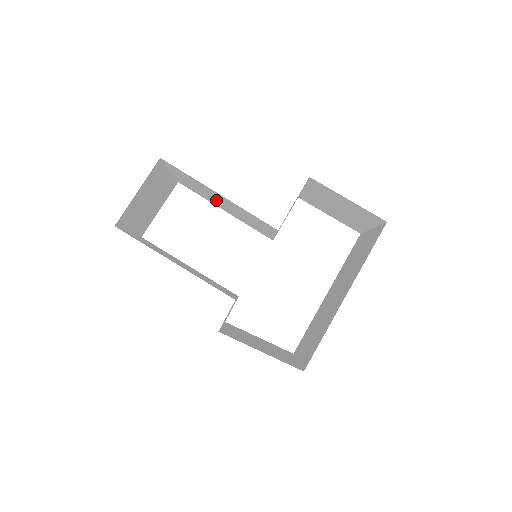
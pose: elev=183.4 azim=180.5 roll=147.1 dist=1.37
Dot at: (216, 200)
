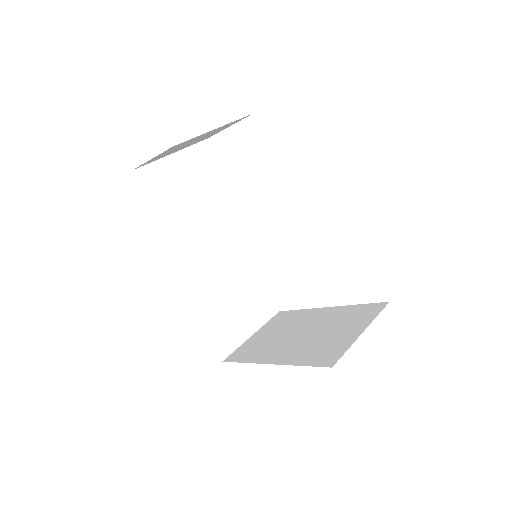
Dot at: occluded
